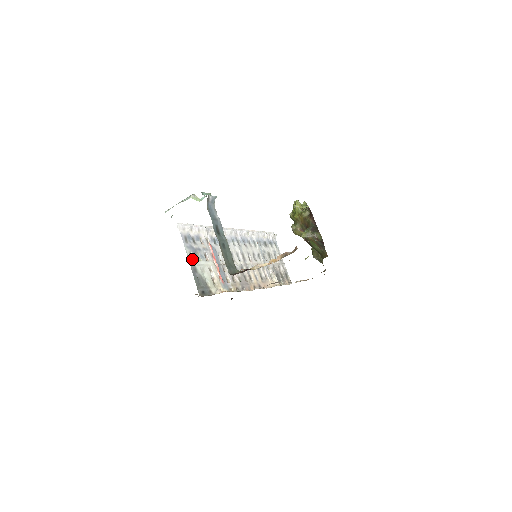
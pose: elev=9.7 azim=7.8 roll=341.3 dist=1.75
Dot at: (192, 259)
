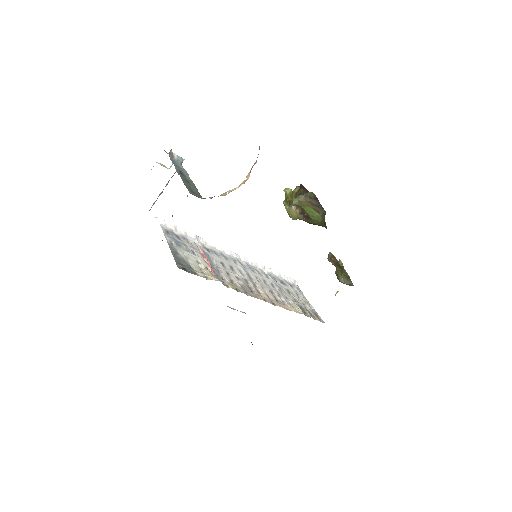
Dot at: (173, 246)
